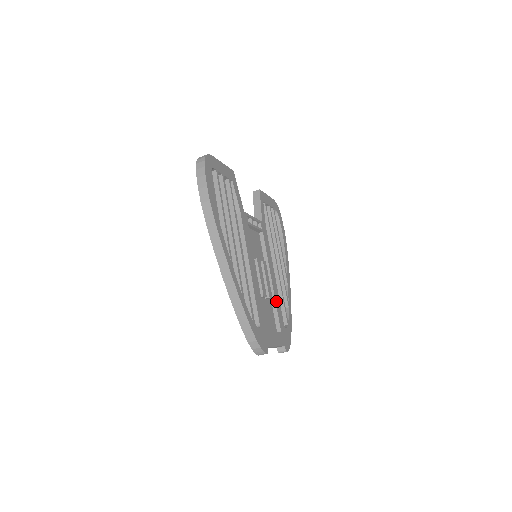
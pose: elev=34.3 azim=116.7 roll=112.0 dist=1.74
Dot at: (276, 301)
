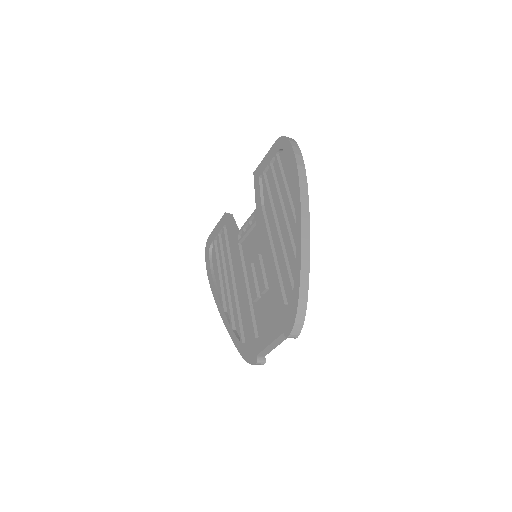
Dot at: occluded
